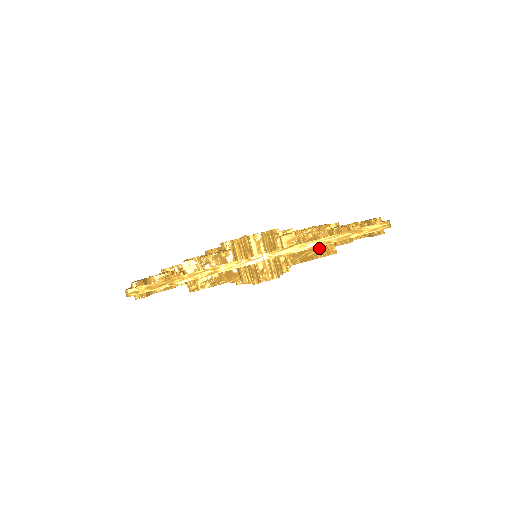
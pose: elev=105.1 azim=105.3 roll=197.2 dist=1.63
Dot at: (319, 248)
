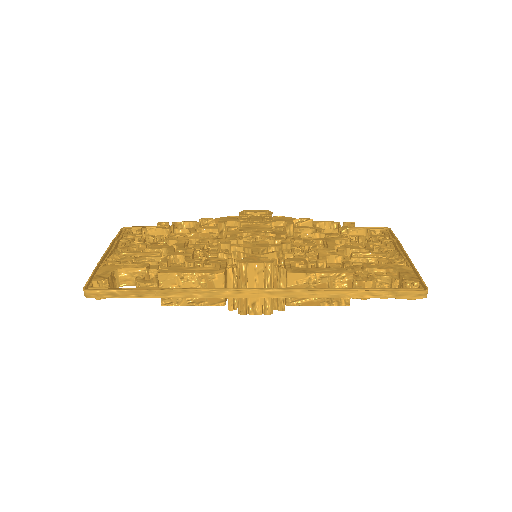
Dot at: occluded
